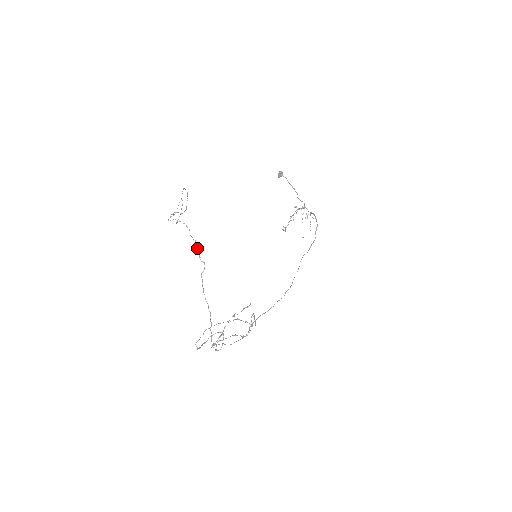
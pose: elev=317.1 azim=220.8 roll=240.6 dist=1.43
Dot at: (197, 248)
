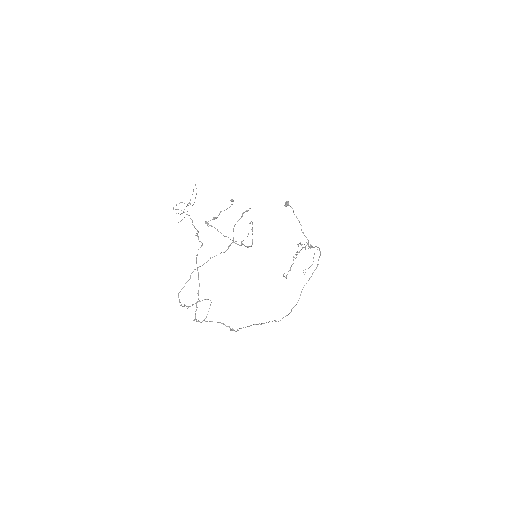
Dot at: (197, 233)
